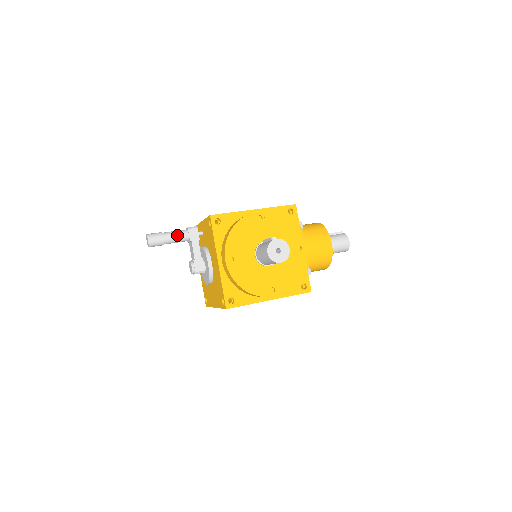
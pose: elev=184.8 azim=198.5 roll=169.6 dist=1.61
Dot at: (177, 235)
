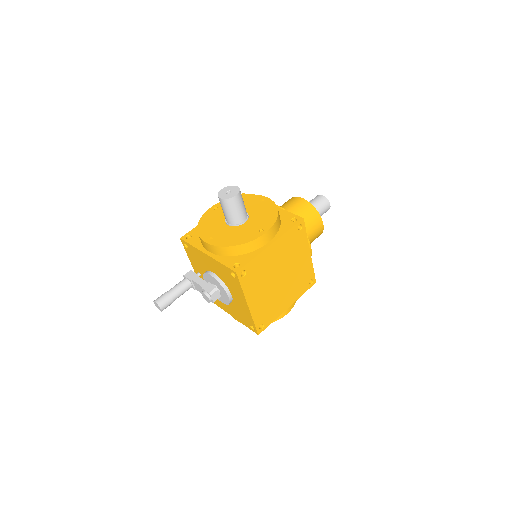
Dot at: (177, 285)
